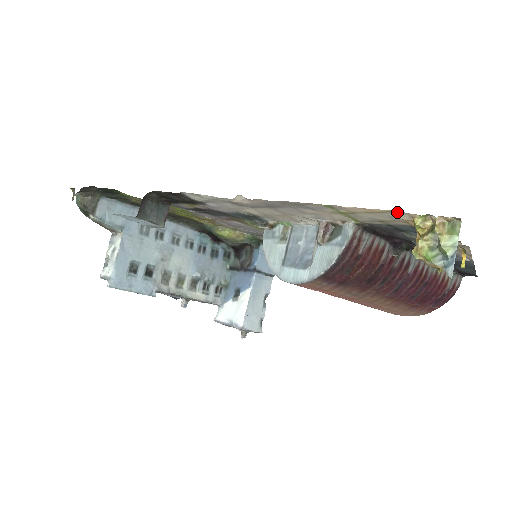
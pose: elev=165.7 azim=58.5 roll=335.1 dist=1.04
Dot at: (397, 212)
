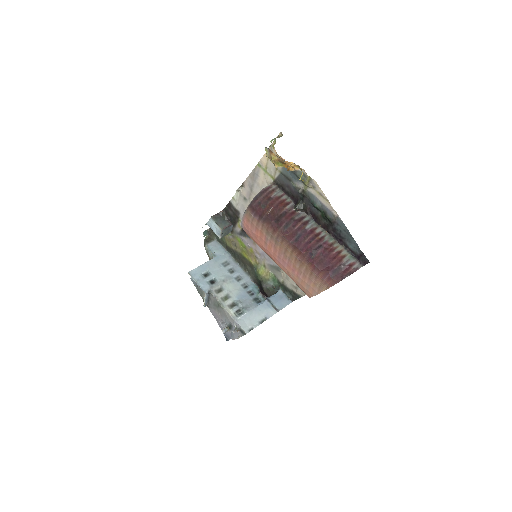
Dot at: (271, 148)
